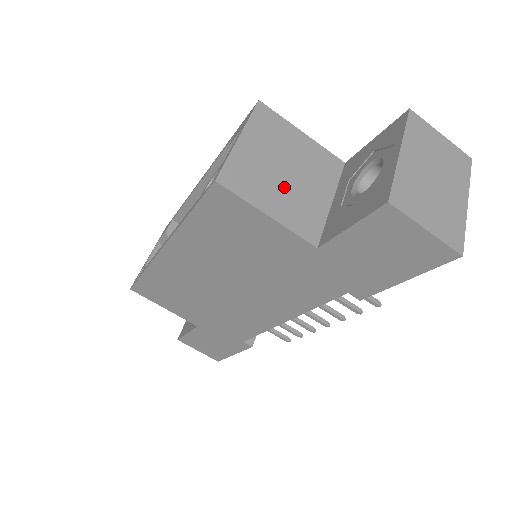
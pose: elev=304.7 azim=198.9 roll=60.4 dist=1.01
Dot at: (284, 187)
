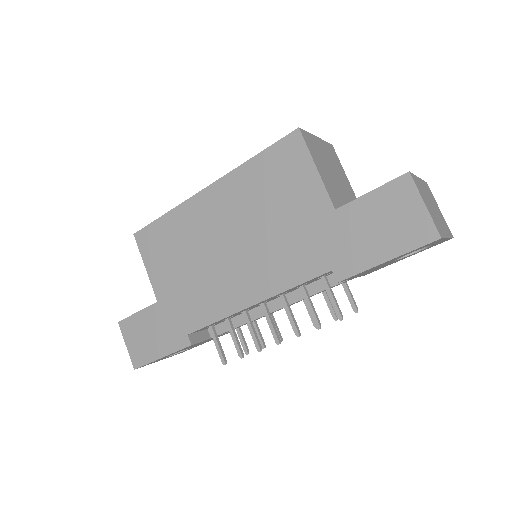
Dot at: (329, 174)
